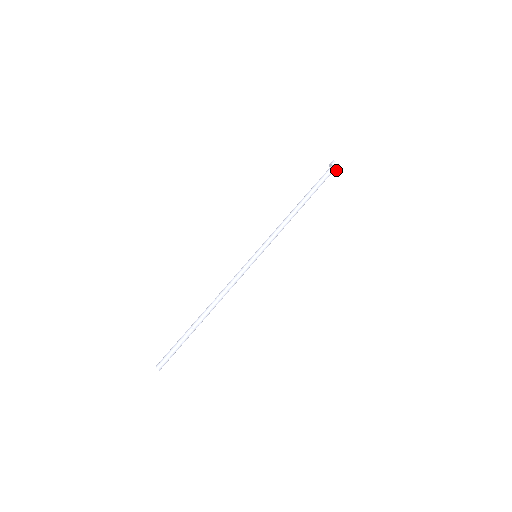
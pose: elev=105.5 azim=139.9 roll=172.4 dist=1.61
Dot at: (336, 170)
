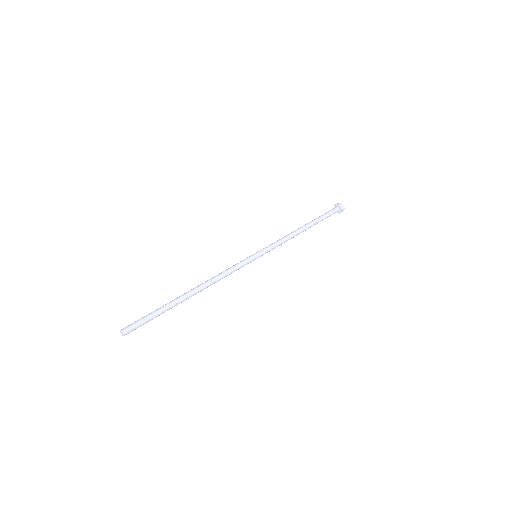
Dot at: (339, 212)
